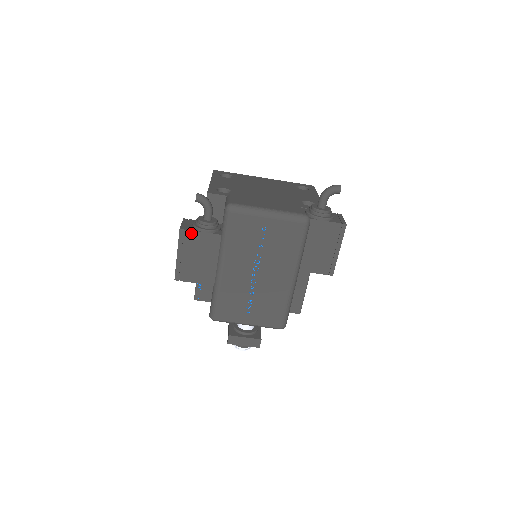
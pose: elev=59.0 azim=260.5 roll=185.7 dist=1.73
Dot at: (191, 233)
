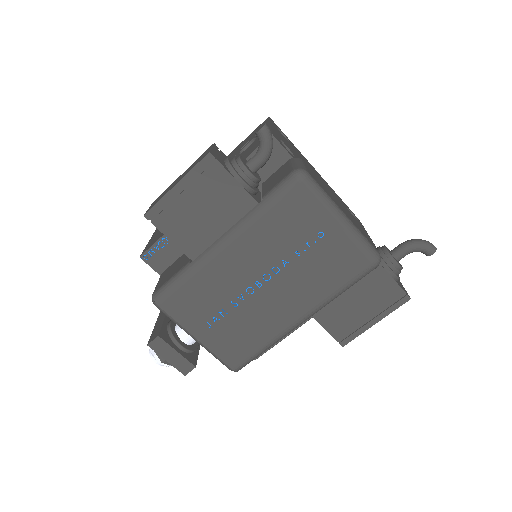
Dot at: (220, 170)
